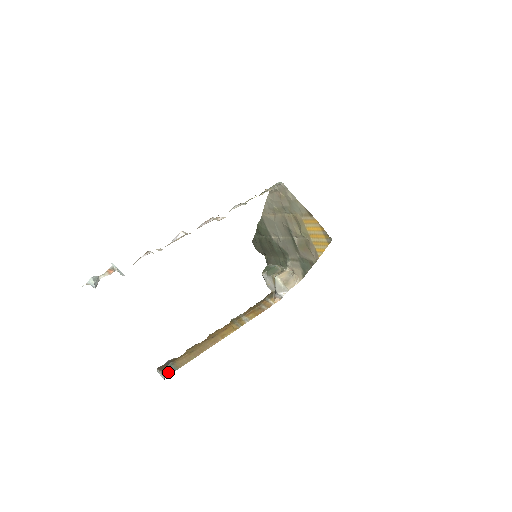
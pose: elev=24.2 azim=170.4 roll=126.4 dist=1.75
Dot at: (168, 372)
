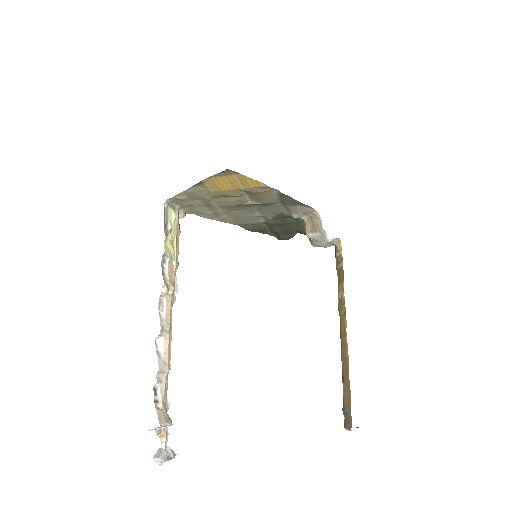
Dot at: (348, 421)
